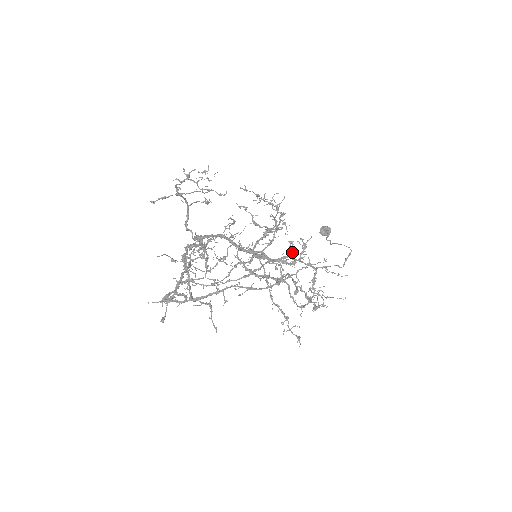
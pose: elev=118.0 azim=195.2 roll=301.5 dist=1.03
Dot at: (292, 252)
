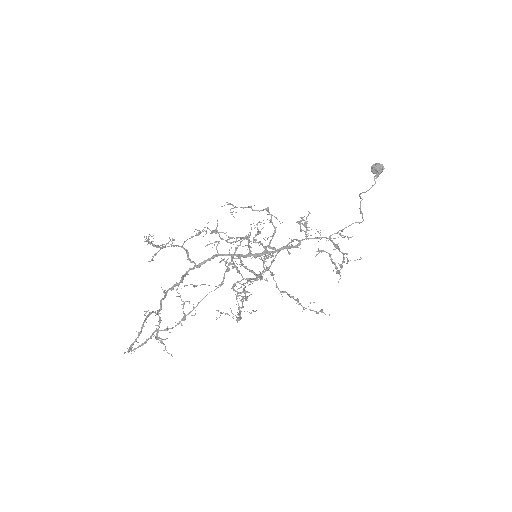
Dot at: (301, 231)
